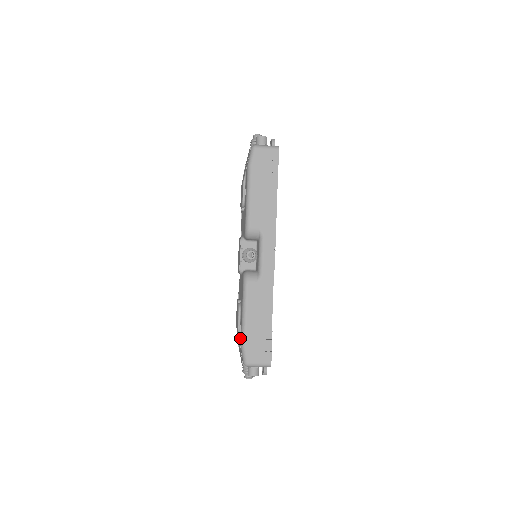
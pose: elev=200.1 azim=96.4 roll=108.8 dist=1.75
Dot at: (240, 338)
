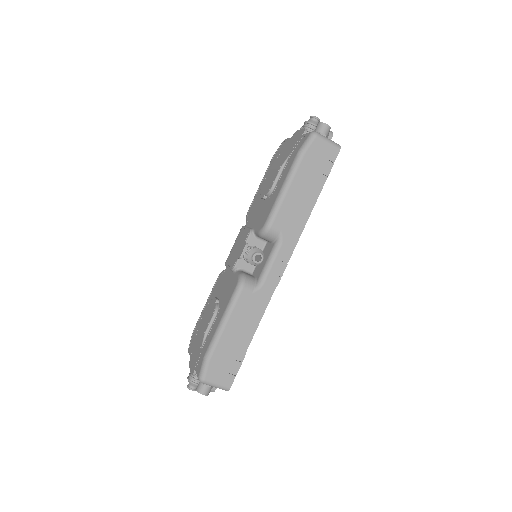
Dot at: (204, 346)
